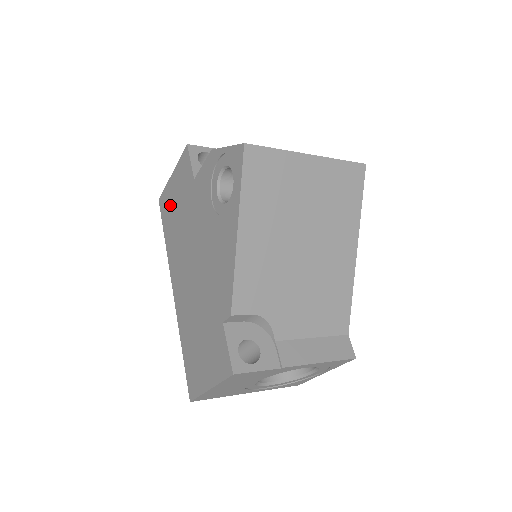
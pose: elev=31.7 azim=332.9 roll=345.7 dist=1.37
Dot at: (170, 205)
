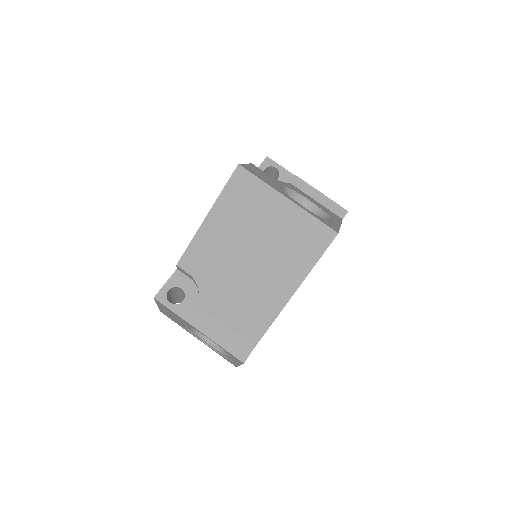
Dot at: occluded
